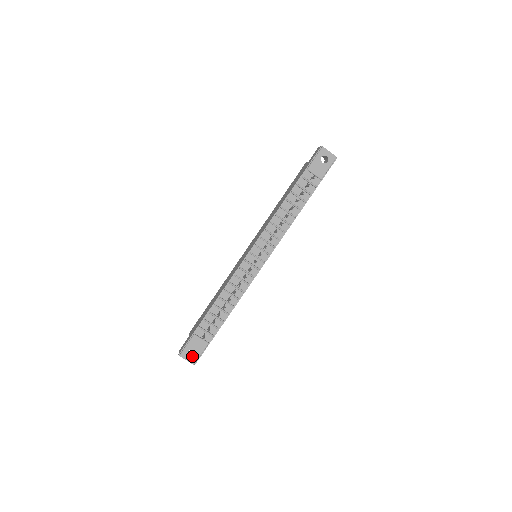
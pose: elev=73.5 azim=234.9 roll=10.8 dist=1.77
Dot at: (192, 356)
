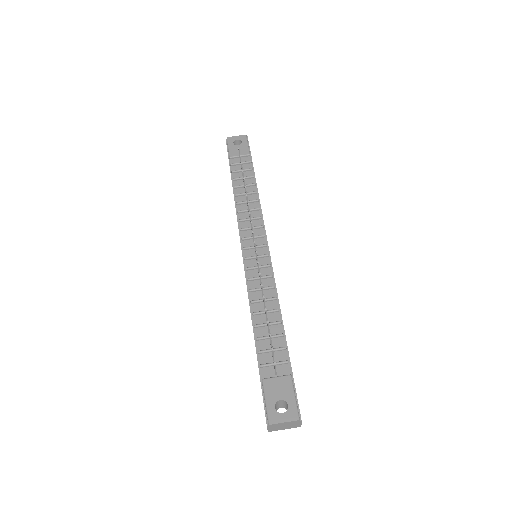
Dot at: (286, 411)
